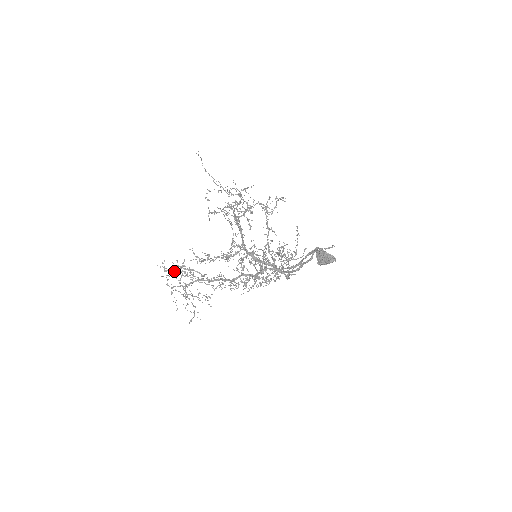
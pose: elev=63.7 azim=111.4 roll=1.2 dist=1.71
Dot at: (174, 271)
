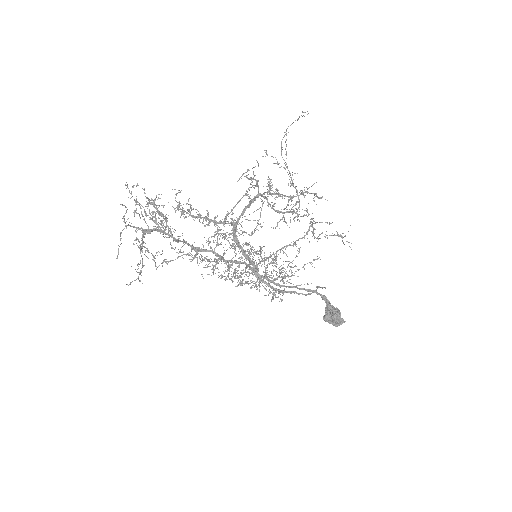
Dot at: occluded
